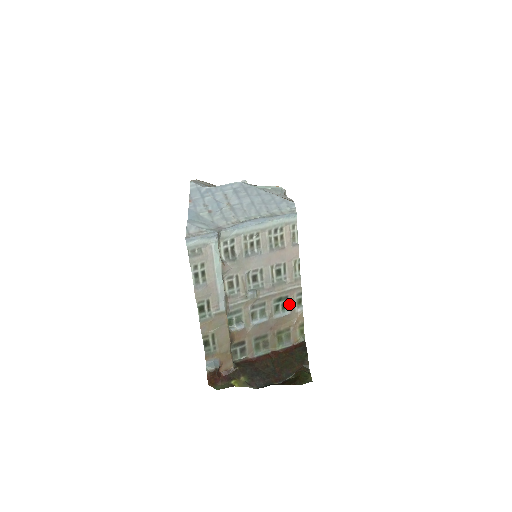
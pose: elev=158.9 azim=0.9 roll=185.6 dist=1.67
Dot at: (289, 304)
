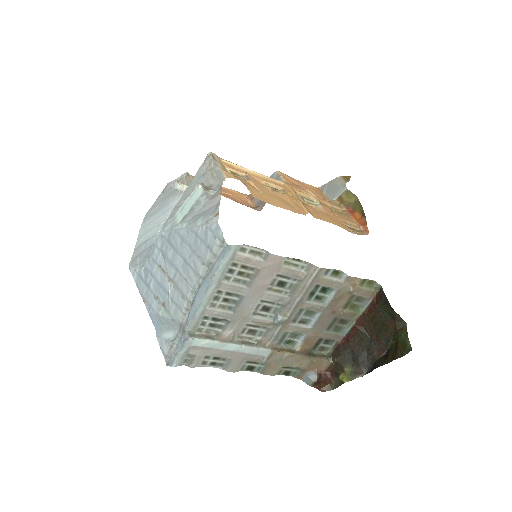
Dot at: (327, 286)
